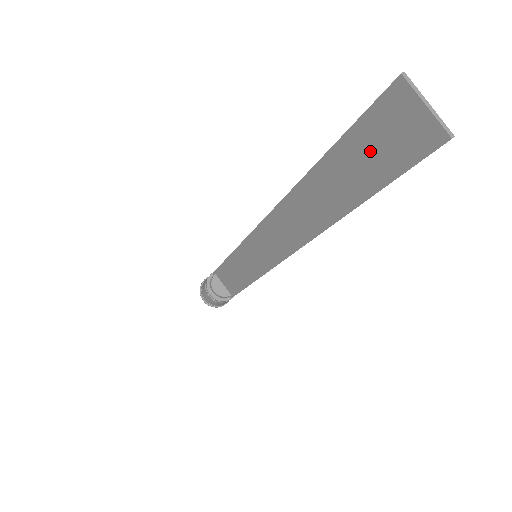
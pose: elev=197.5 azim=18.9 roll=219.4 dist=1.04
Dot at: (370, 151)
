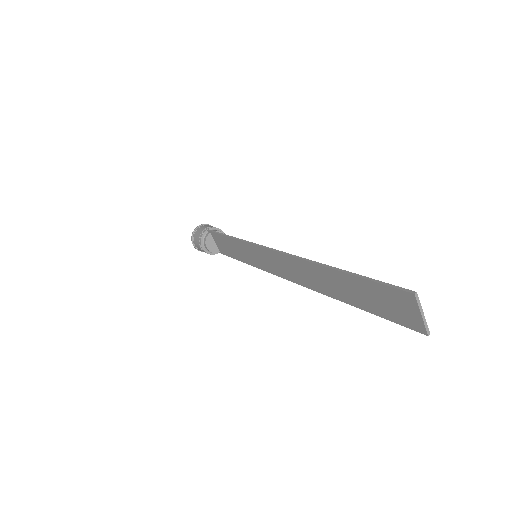
Dot at: (376, 298)
